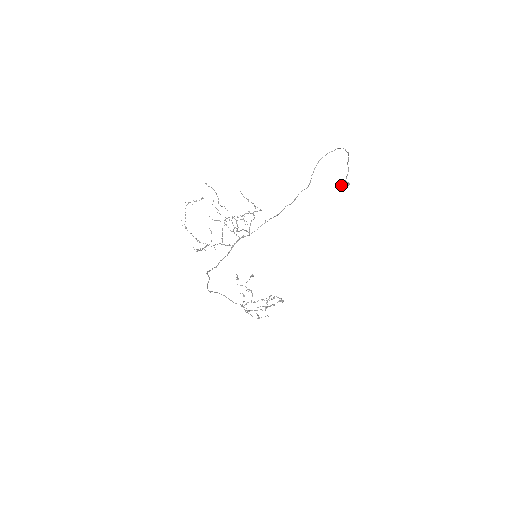
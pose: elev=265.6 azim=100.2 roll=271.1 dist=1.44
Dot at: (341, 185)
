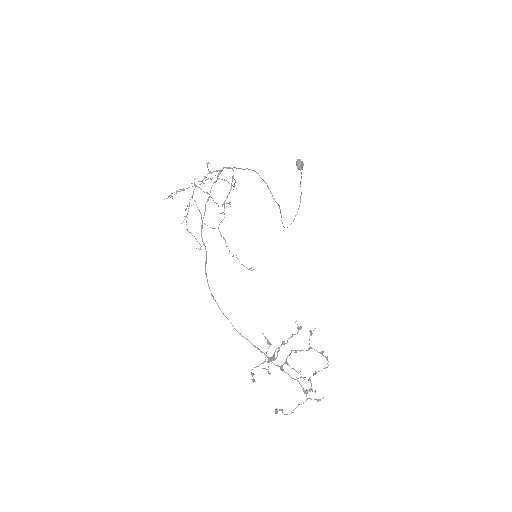
Dot at: occluded
